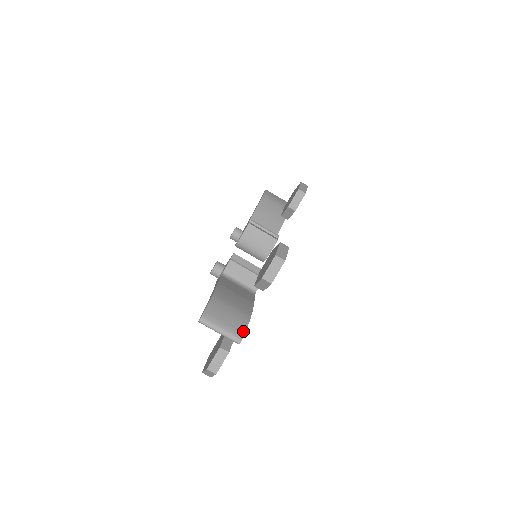
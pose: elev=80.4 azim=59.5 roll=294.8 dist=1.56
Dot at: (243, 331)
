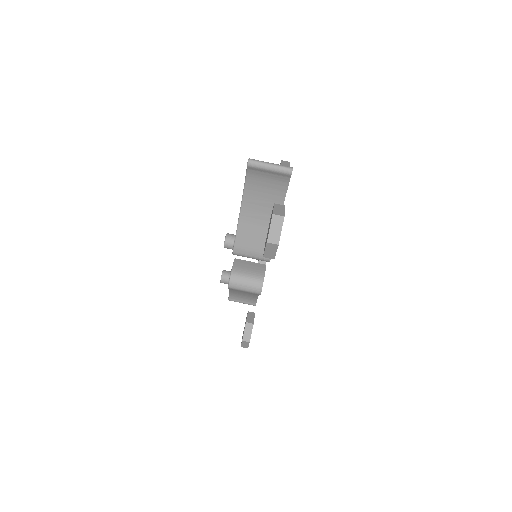
Dot at: occluded
